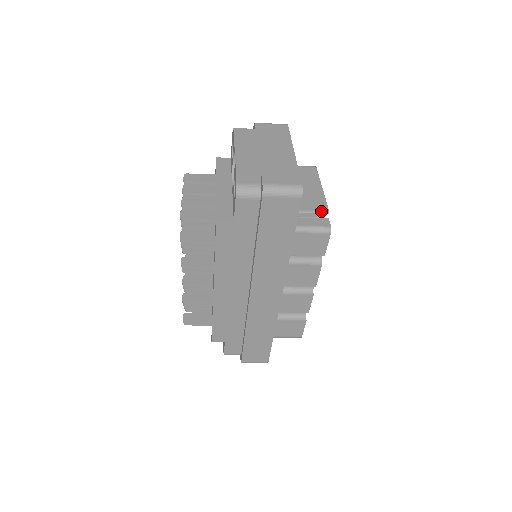
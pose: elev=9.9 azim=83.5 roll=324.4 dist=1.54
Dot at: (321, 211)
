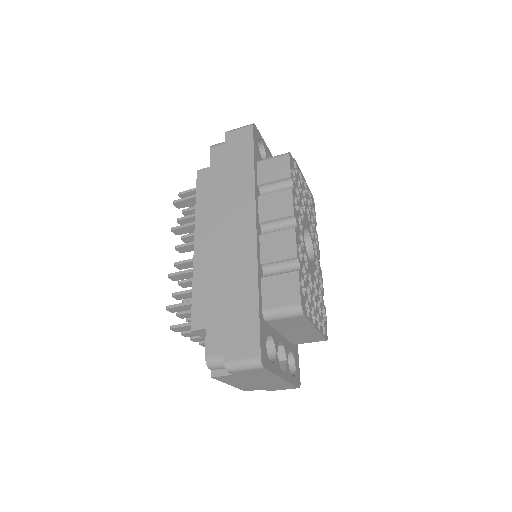
Dot at: occluded
